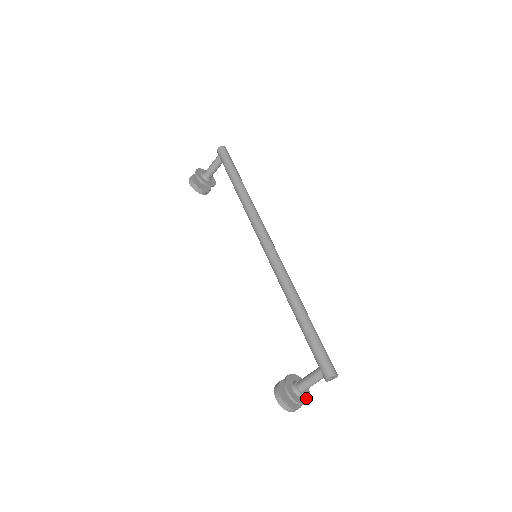
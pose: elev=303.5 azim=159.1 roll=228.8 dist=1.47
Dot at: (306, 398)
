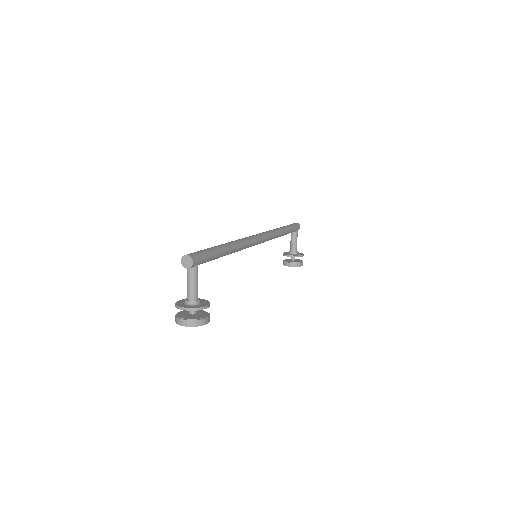
Dot at: (192, 307)
